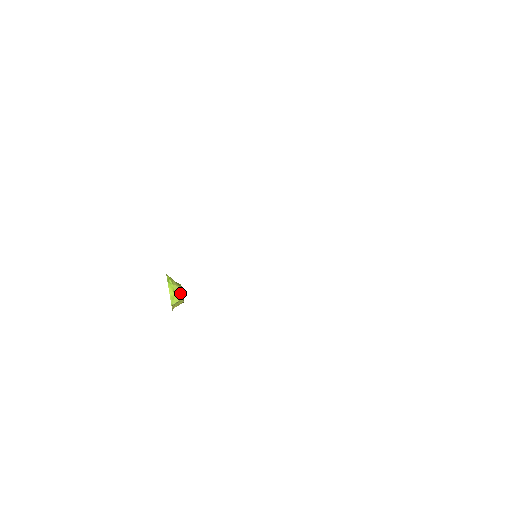
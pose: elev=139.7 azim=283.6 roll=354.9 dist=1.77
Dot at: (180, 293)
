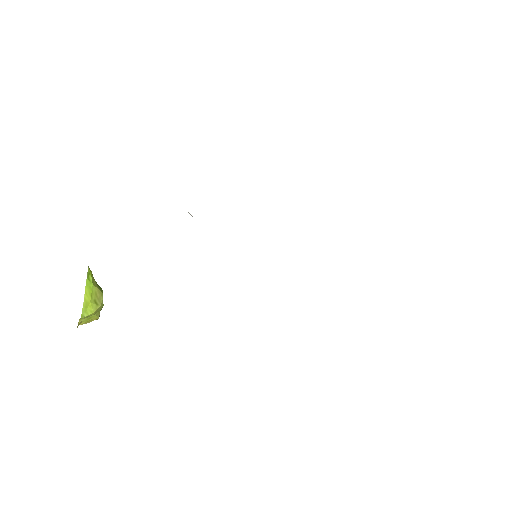
Dot at: (99, 301)
